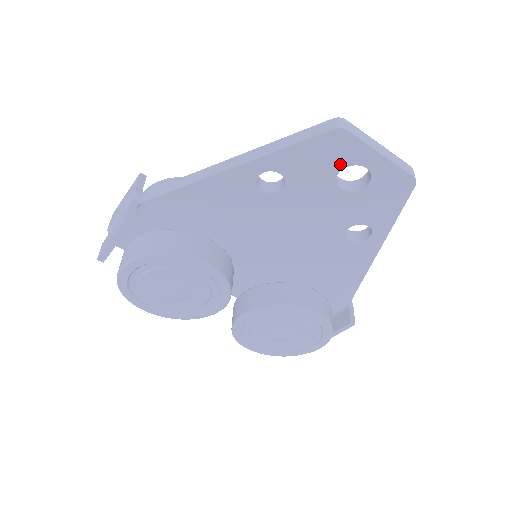
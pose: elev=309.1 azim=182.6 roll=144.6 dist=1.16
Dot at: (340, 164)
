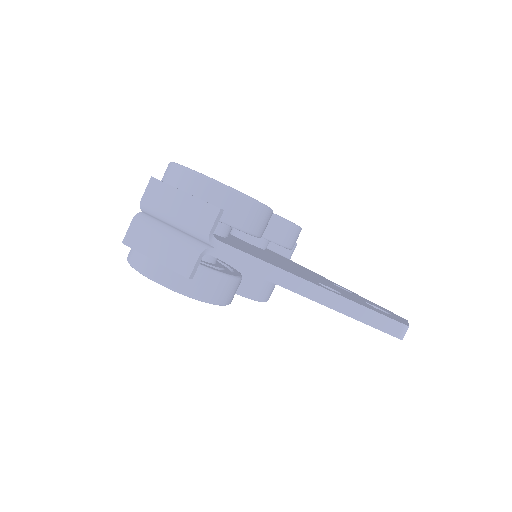
Dot at: occluded
